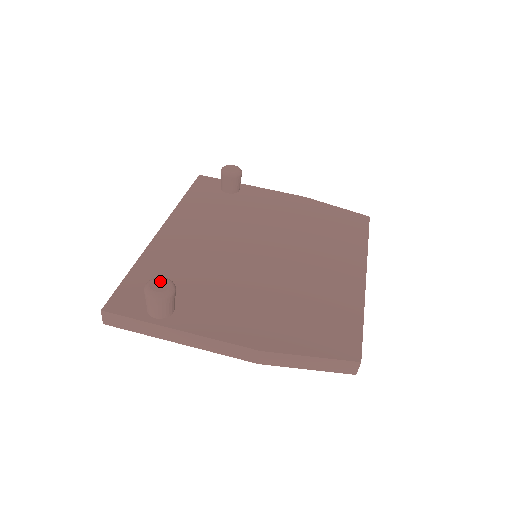
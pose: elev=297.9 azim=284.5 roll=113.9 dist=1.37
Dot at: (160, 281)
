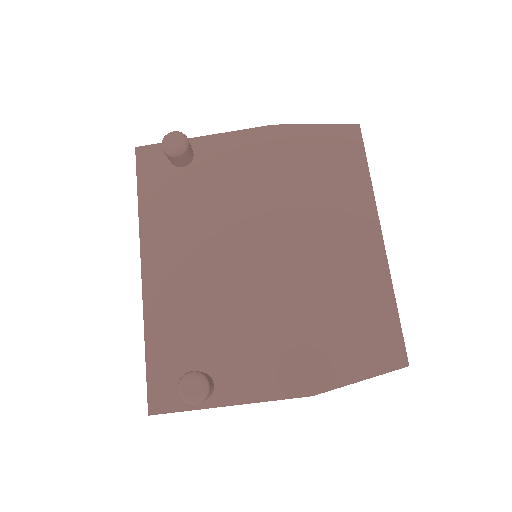
Dot at: (190, 383)
